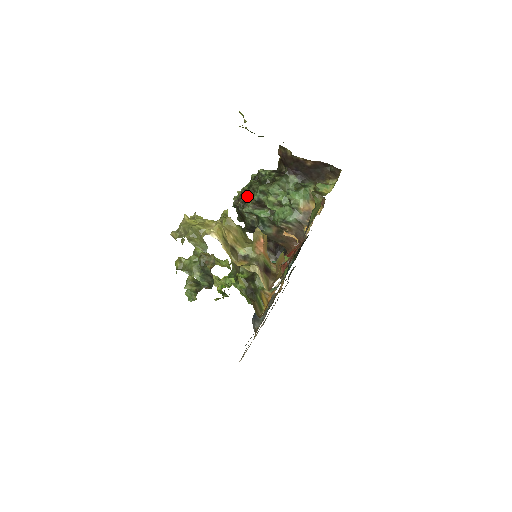
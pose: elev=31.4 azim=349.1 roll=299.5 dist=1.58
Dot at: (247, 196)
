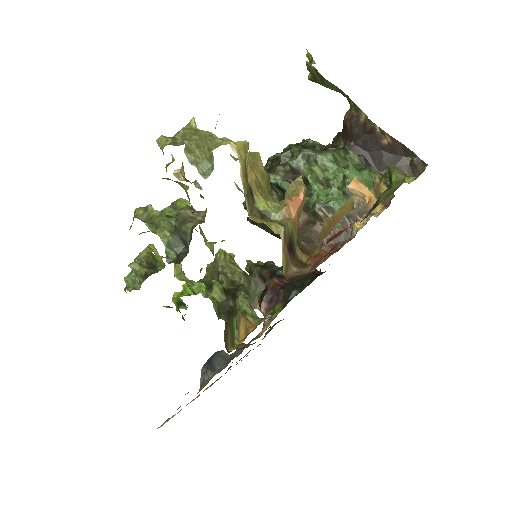
Dot at: (278, 162)
